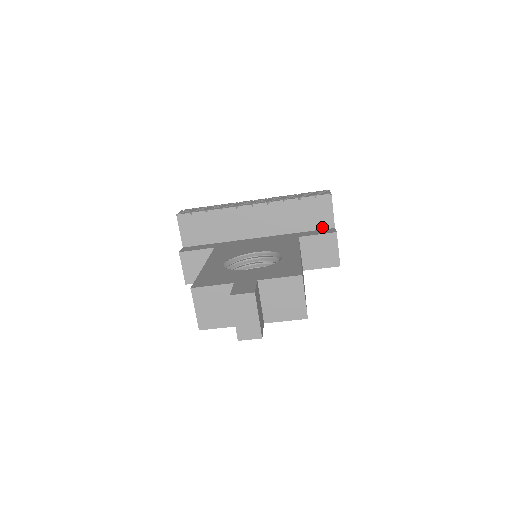
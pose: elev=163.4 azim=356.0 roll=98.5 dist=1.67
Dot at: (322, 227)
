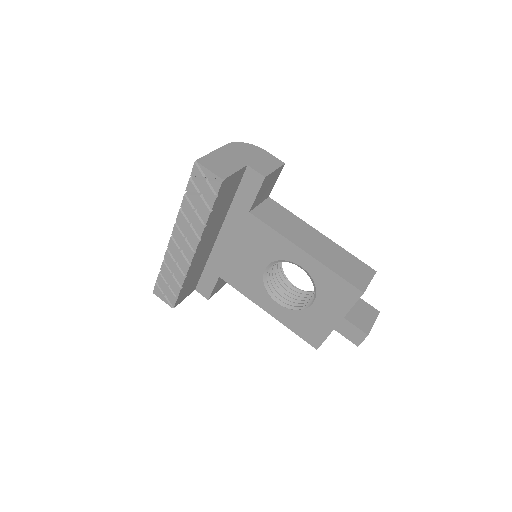
Dot at: (240, 179)
